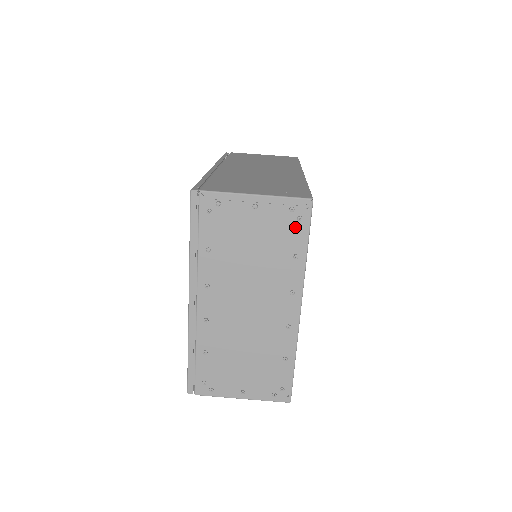
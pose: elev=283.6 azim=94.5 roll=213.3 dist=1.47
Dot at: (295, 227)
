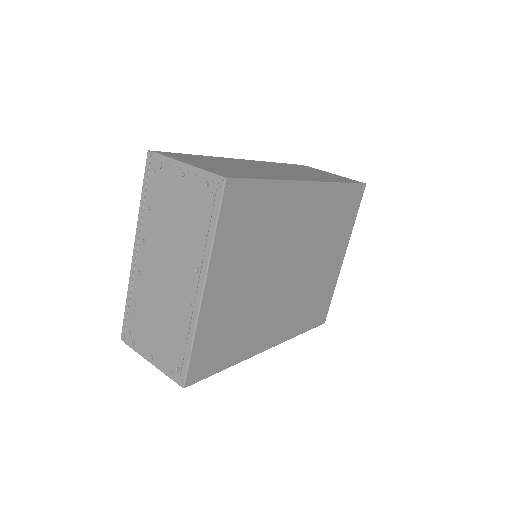
Dot at: (208, 203)
